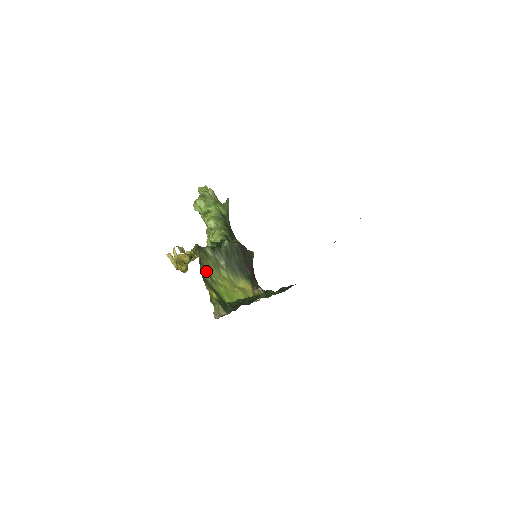
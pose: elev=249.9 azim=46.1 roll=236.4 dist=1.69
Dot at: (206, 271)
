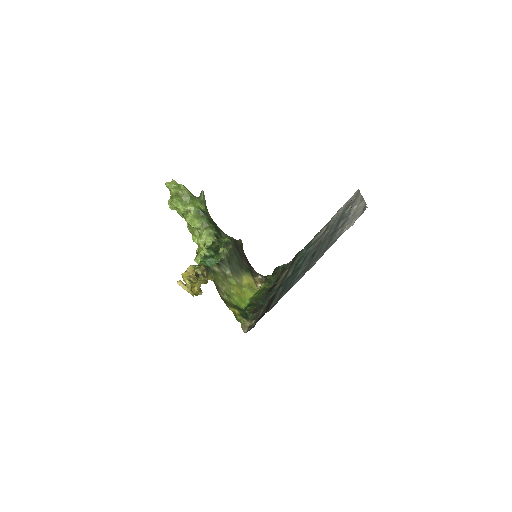
Dot at: (221, 290)
